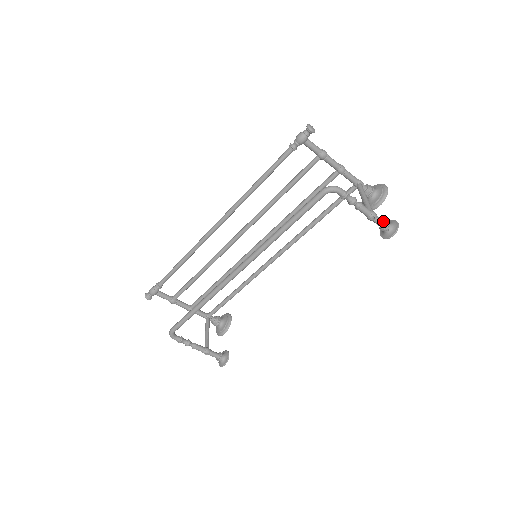
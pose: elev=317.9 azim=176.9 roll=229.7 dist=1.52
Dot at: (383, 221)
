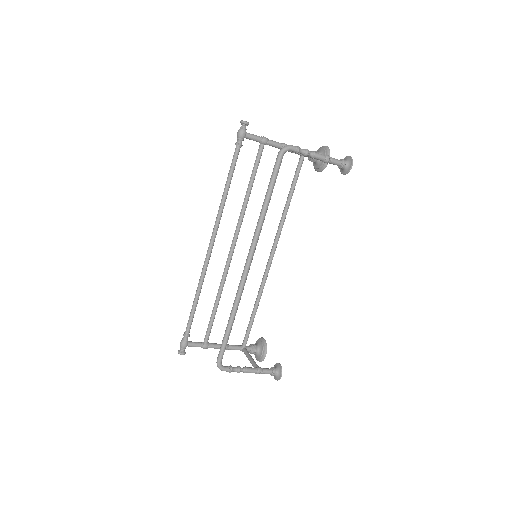
Dot at: (338, 160)
